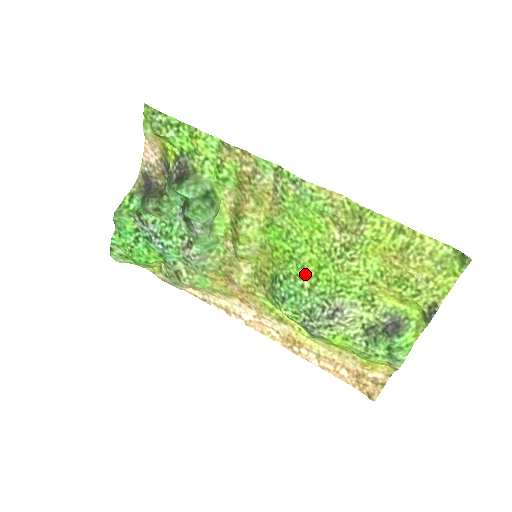
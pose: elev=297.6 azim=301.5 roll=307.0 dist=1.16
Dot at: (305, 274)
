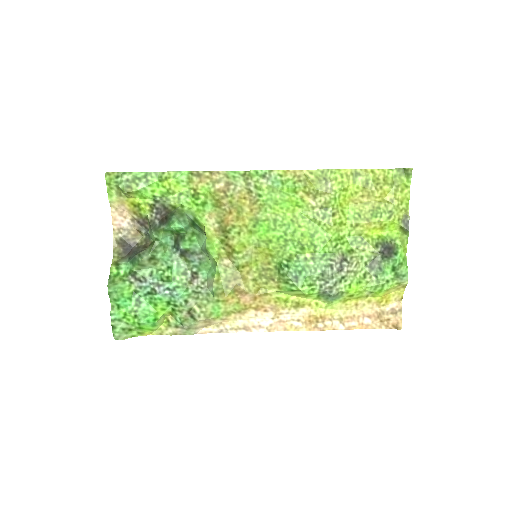
Dot at: (303, 247)
